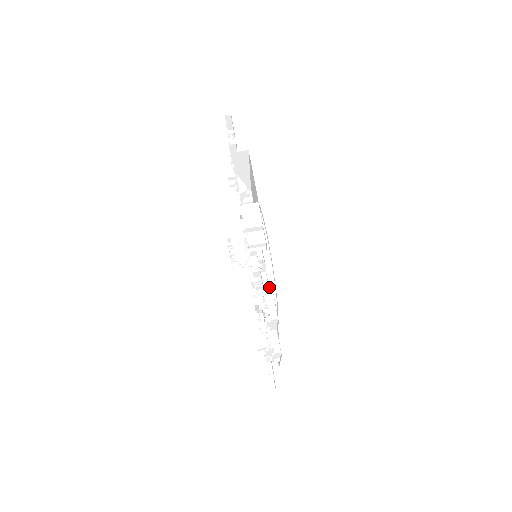
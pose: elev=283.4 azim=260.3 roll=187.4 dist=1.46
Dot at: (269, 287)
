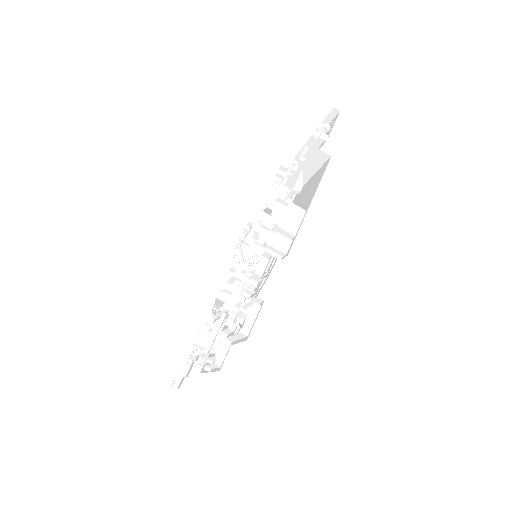
Dot at: (261, 299)
